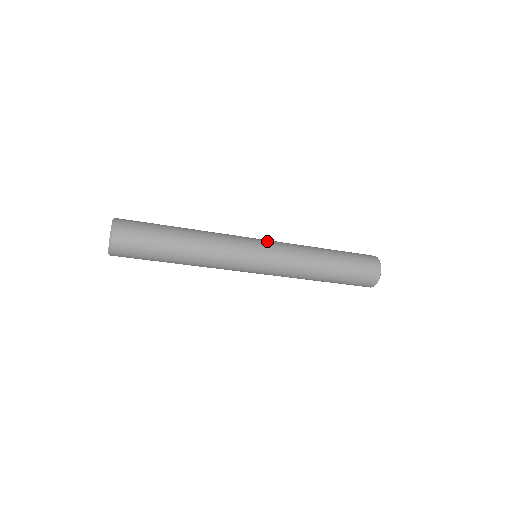
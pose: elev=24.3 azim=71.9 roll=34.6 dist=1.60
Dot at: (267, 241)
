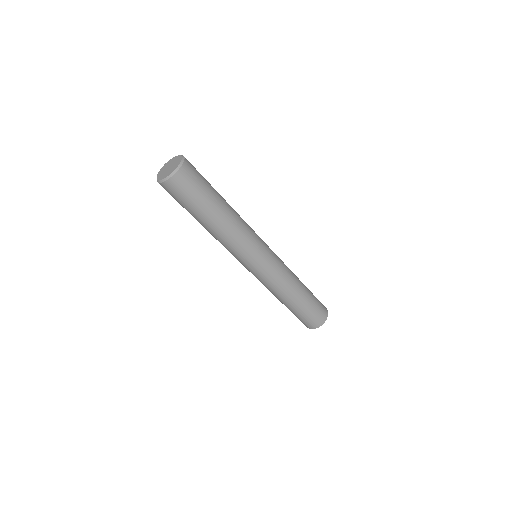
Dot at: occluded
